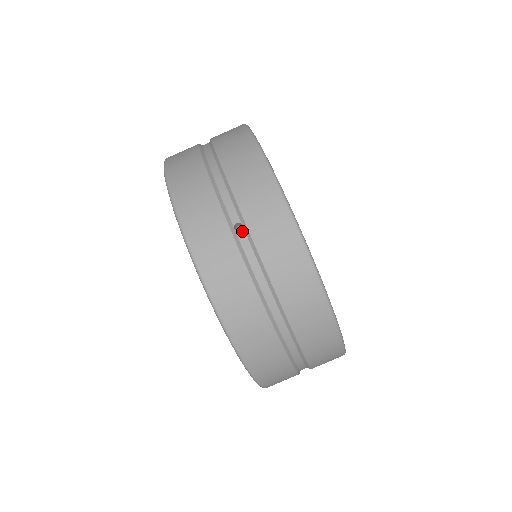
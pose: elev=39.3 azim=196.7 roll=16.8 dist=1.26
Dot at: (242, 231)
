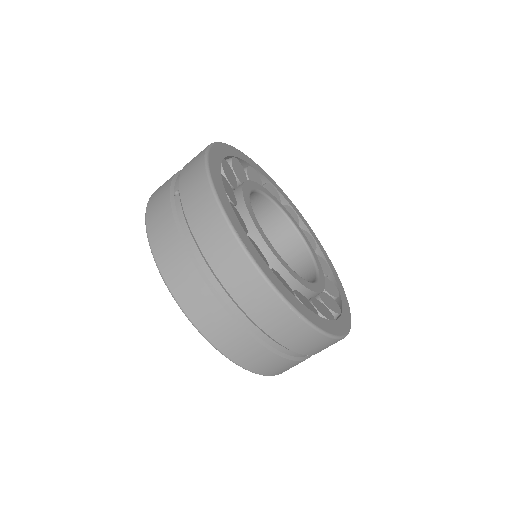
Dot at: (178, 195)
